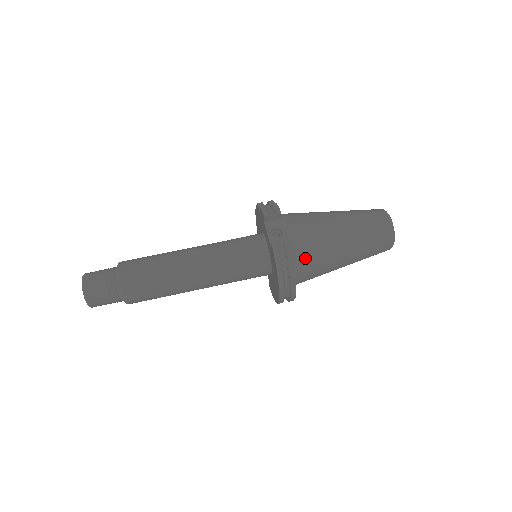
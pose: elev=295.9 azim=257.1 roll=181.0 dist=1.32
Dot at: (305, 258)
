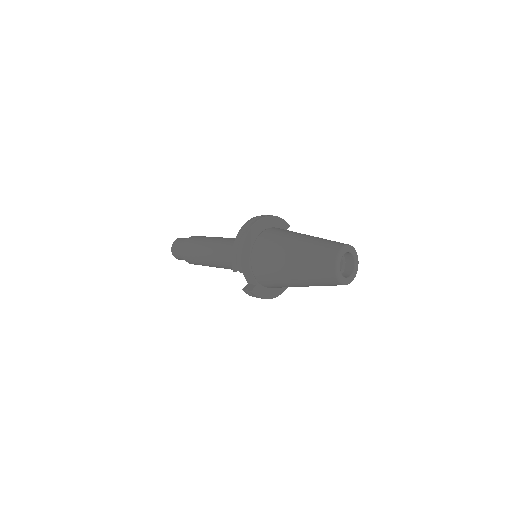
Dot at: occluded
